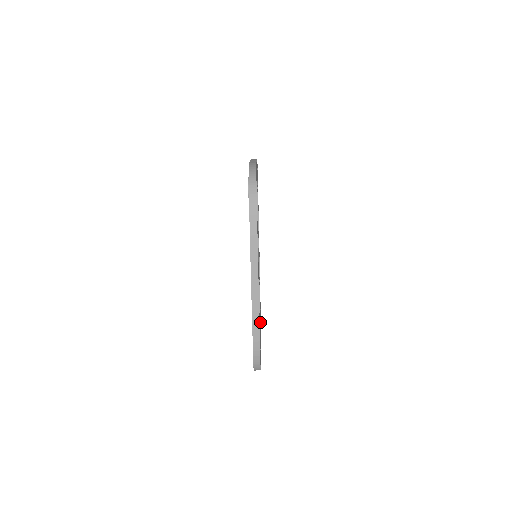
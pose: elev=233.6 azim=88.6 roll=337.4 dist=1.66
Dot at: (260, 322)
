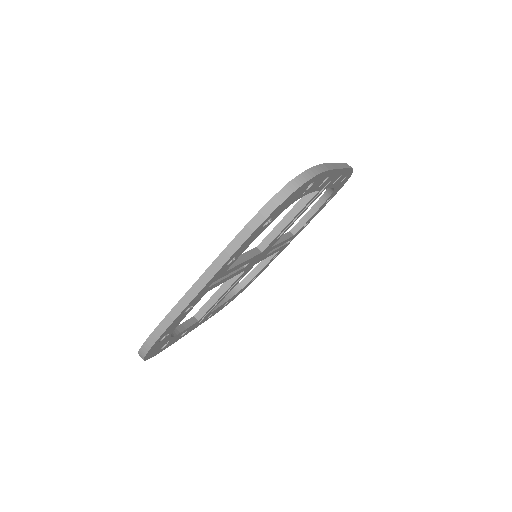
Dot at: (202, 296)
